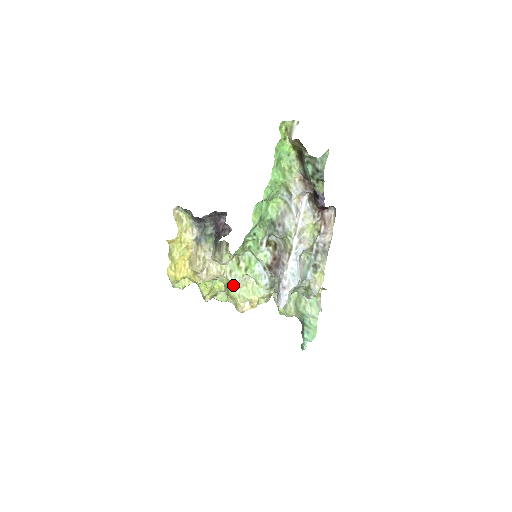
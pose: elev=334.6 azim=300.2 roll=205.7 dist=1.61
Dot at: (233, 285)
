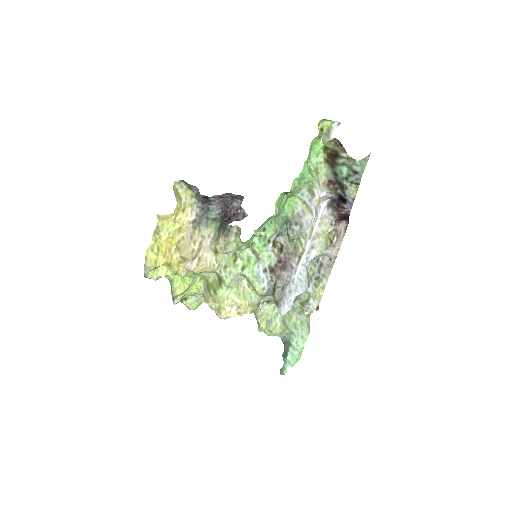
Dot at: (225, 283)
